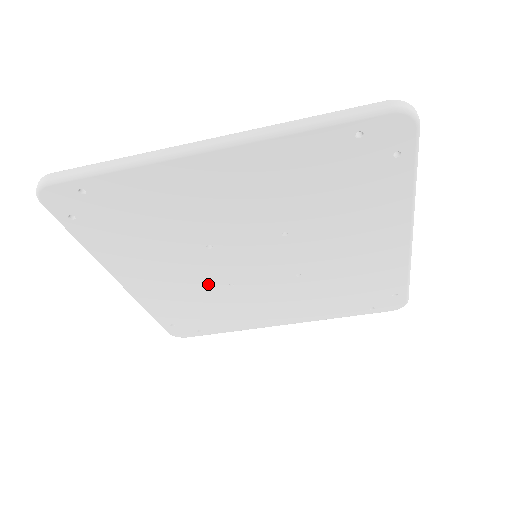
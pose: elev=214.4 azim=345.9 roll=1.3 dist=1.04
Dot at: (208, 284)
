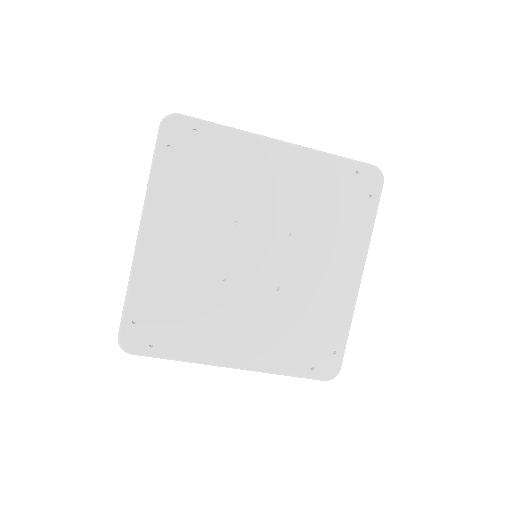
Dot at: (268, 305)
